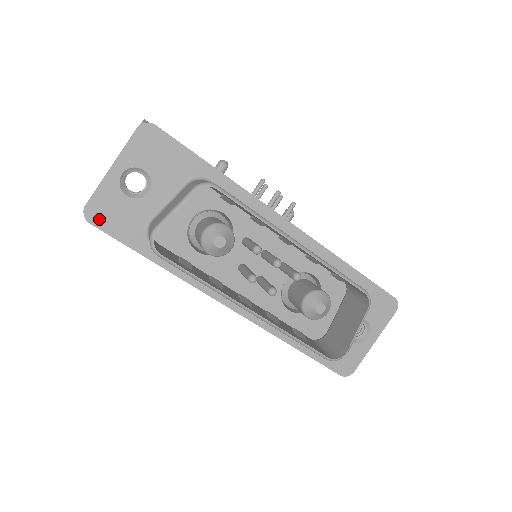
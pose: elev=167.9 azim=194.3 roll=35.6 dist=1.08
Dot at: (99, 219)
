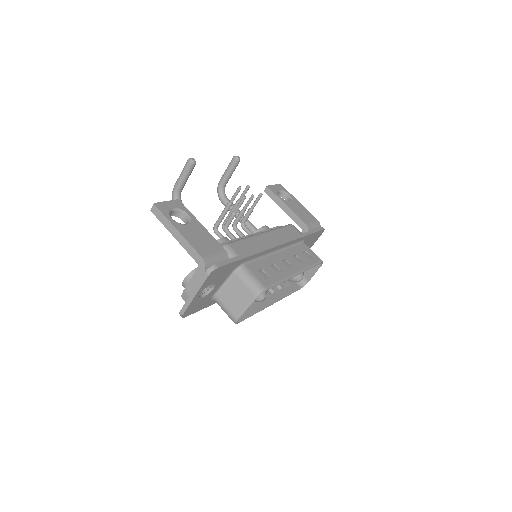
Dot at: (189, 313)
